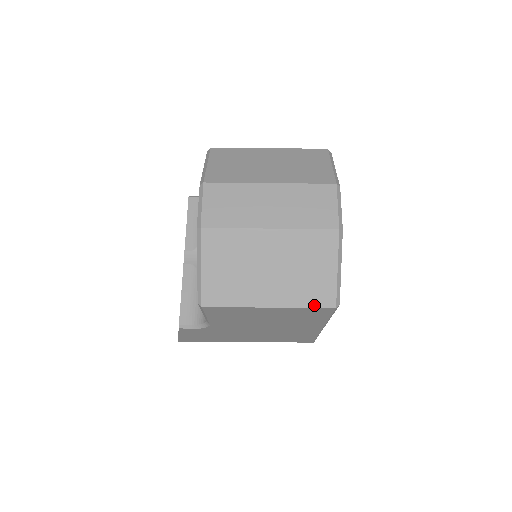
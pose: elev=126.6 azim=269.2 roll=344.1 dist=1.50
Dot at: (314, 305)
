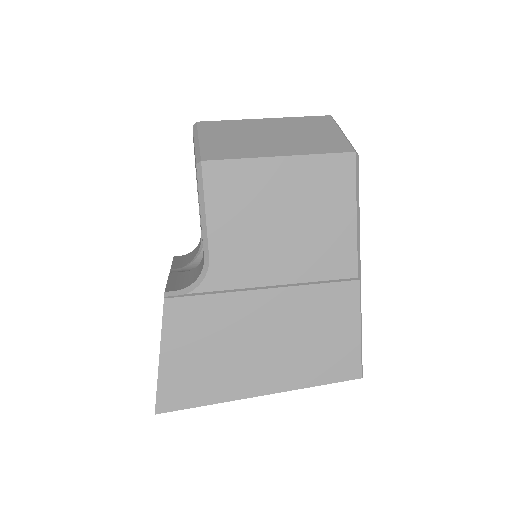
Dot at: (330, 152)
